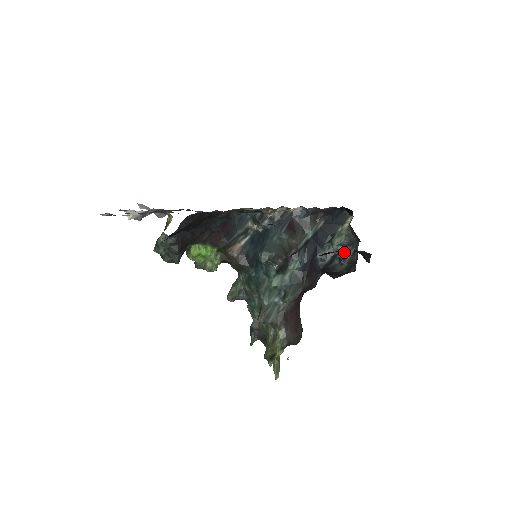
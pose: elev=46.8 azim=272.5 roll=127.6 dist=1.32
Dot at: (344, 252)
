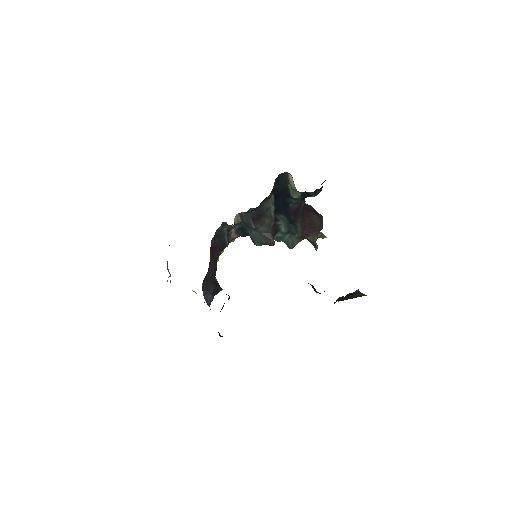
Dot at: (308, 195)
